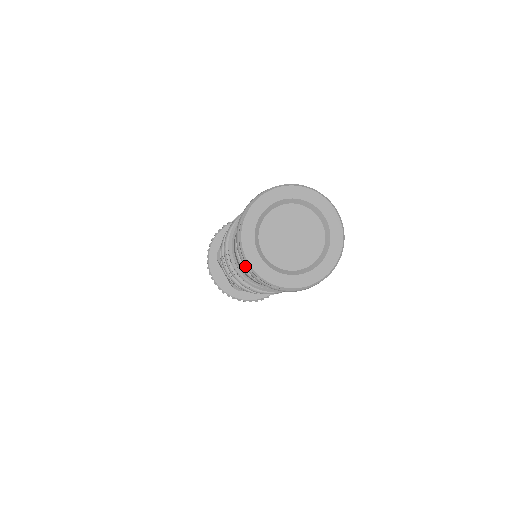
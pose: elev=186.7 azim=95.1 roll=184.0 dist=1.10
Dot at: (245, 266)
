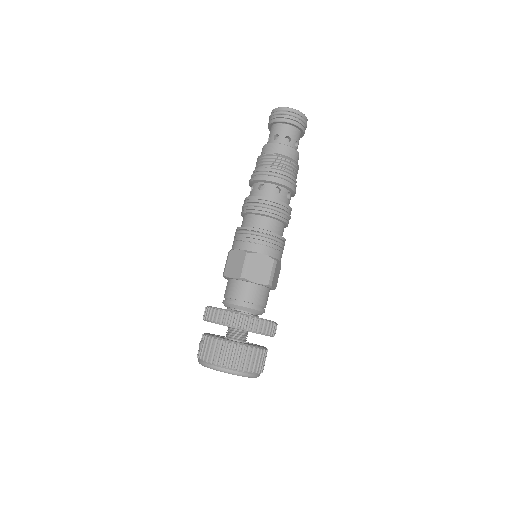
Dot at: (277, 112)
